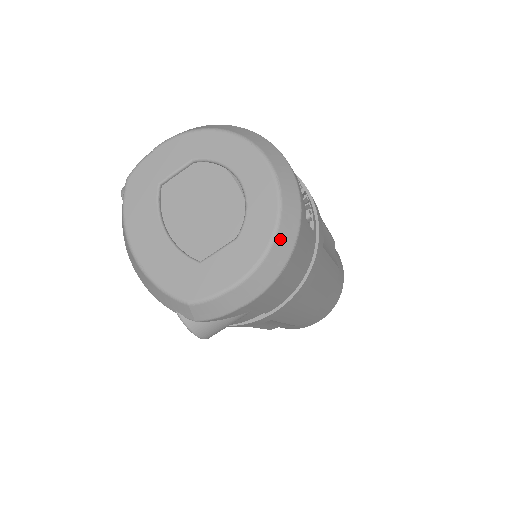
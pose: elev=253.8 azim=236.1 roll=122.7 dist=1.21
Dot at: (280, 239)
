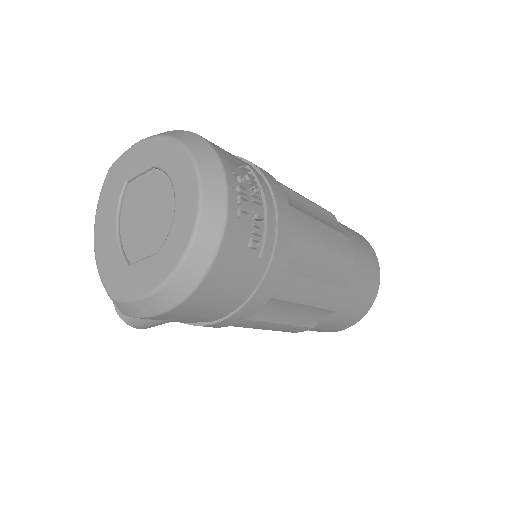
Dot at: (187, 267)
